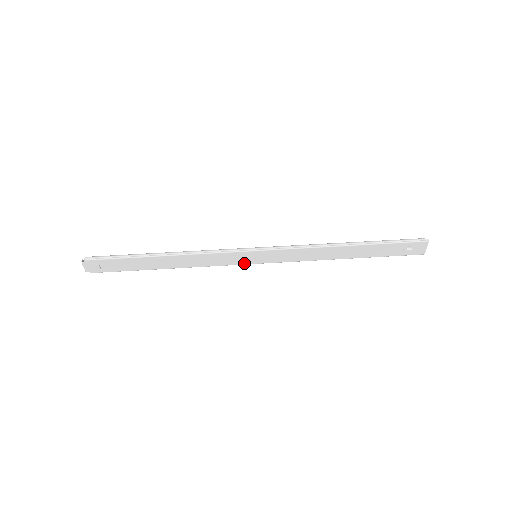
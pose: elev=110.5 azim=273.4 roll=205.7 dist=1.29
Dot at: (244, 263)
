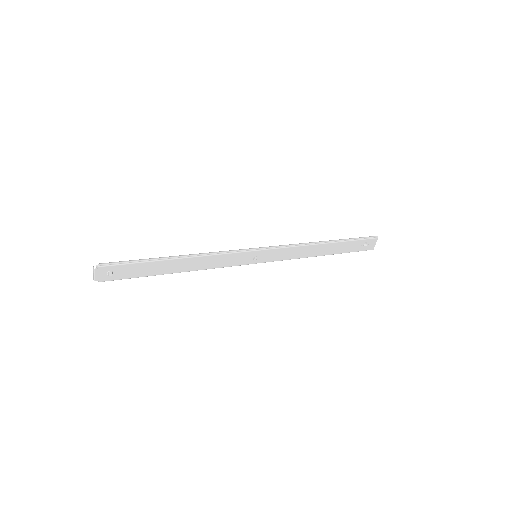
Dot at: (246, 263)
